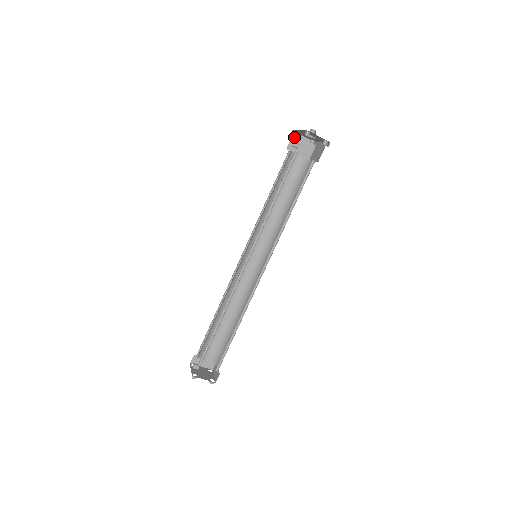
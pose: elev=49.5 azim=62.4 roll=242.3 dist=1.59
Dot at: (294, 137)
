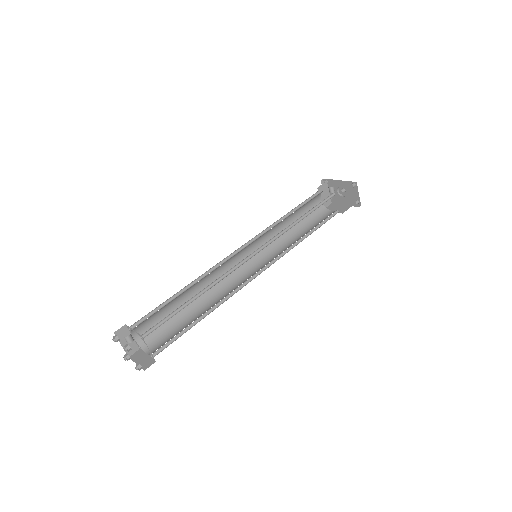
Dot at: (326, 184)
